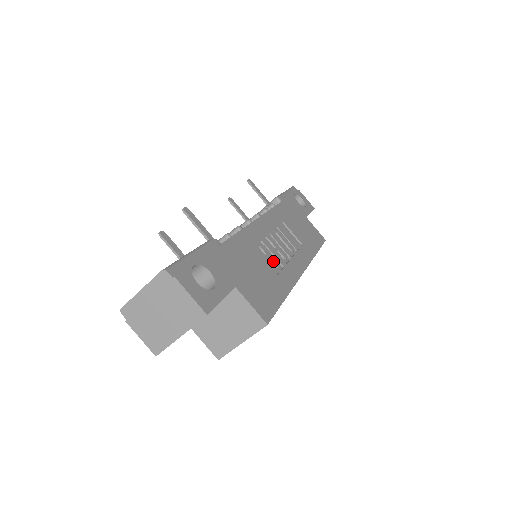
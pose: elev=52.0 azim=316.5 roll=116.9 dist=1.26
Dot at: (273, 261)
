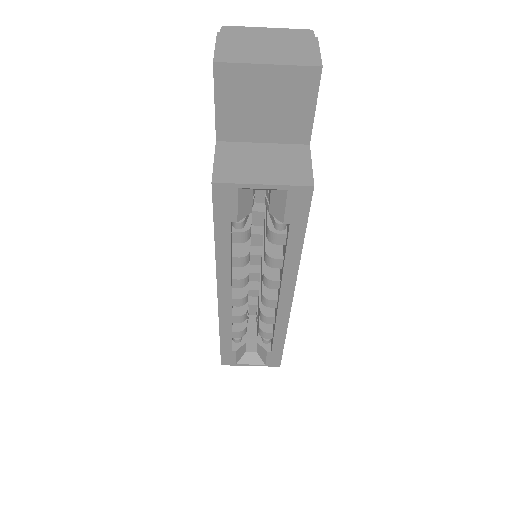
Dot at: occluded
